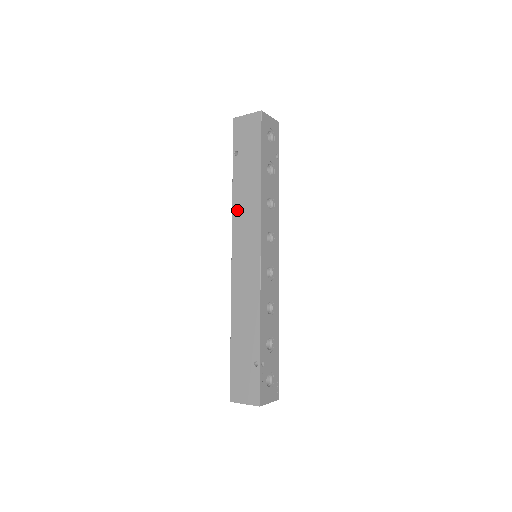
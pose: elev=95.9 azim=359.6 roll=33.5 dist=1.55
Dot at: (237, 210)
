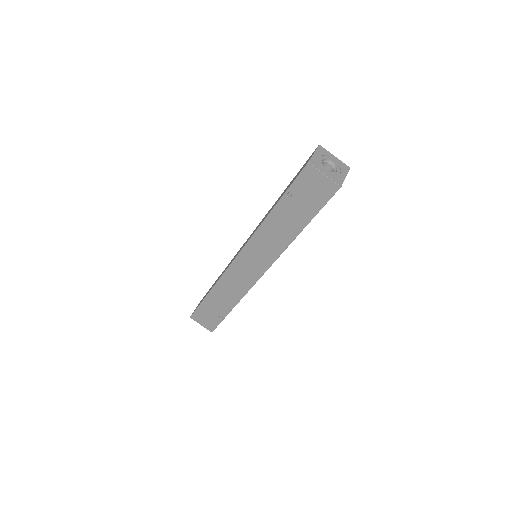
Dot at: (261, 235)
